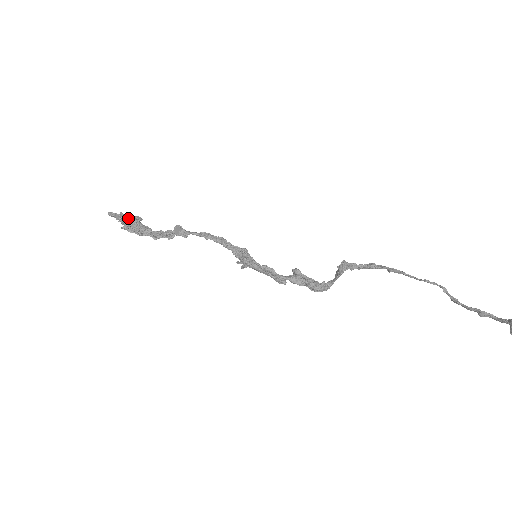
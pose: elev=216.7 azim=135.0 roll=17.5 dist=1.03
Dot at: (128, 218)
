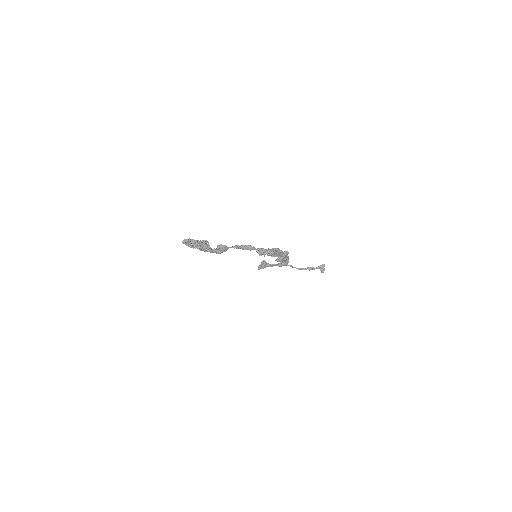
Dot at: (203, 240)
